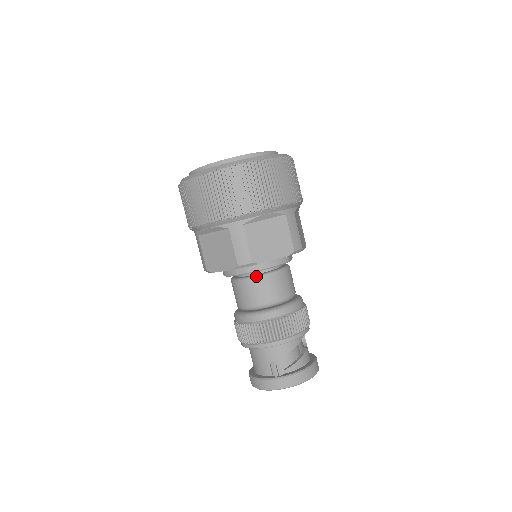
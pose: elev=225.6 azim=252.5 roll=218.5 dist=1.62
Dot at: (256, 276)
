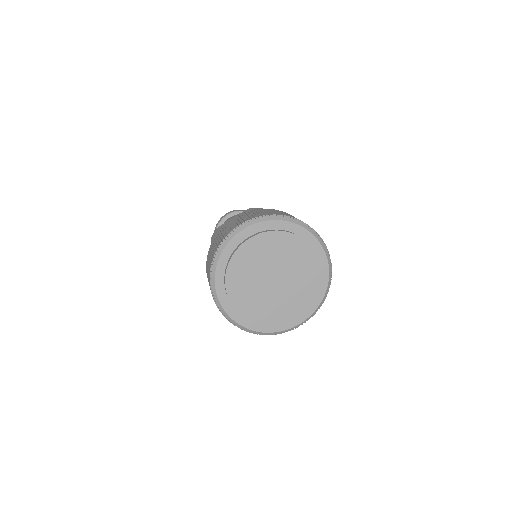
Dot at: occluded
